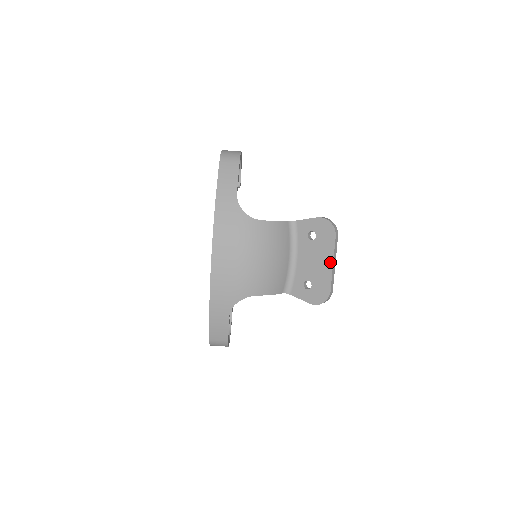
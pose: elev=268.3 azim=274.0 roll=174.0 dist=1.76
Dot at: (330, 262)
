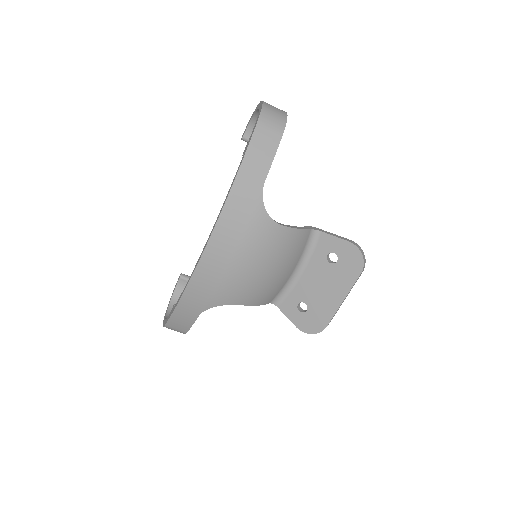
Dot at: (341, 297)
